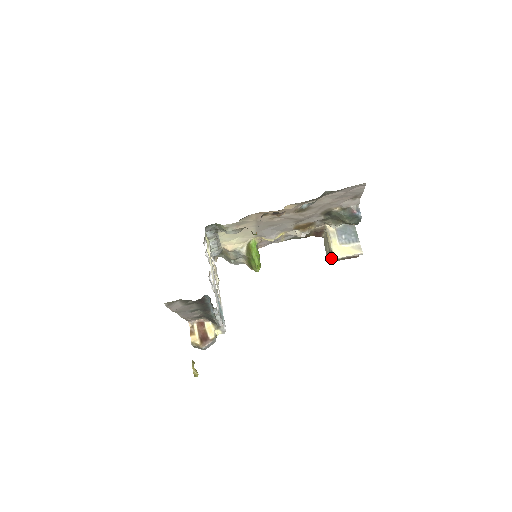
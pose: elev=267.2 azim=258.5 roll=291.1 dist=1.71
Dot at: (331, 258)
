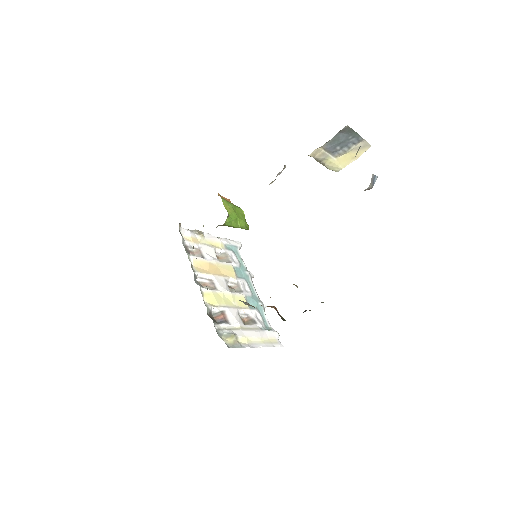
Dot at: occluded
